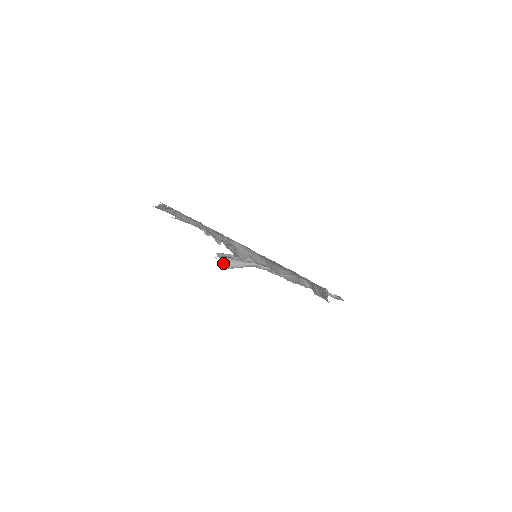
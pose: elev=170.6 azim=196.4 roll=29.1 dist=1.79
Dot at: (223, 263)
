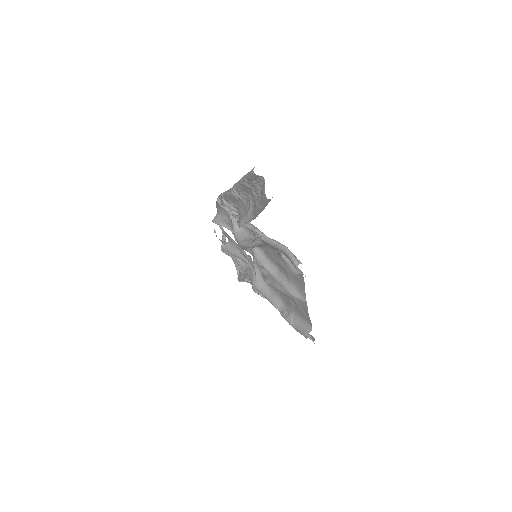
Dot at: (228, 244)
